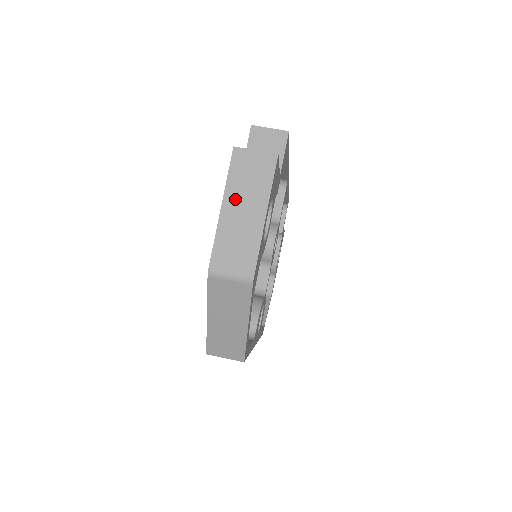
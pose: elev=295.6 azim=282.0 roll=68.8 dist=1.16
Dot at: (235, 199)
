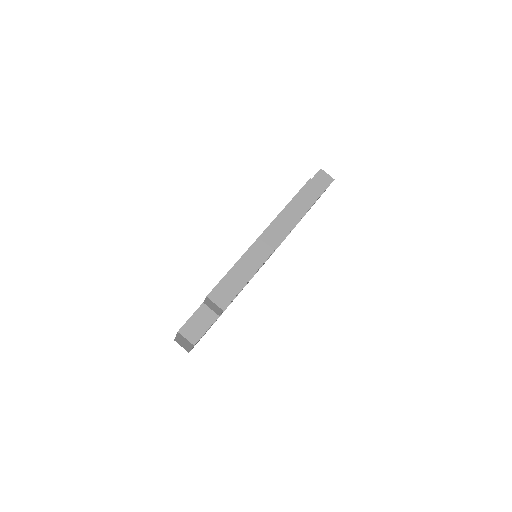
Dot at: (180, 339)
